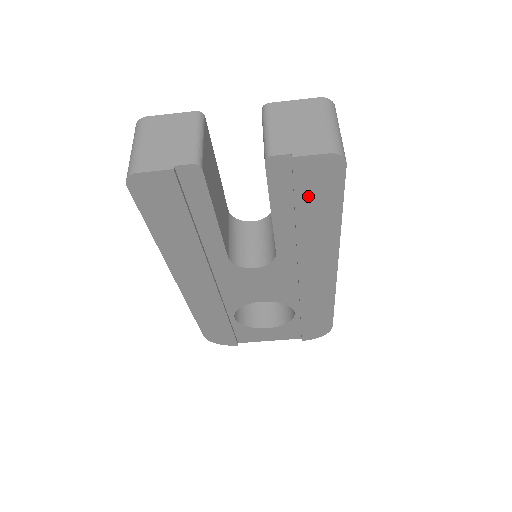
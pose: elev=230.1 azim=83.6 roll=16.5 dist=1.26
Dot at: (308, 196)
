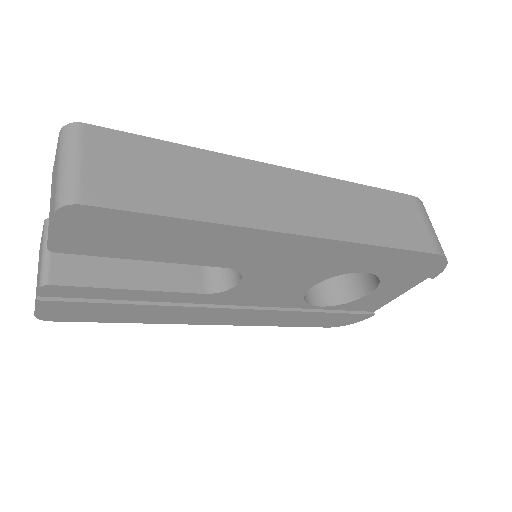
Dot at: (127, 238)
